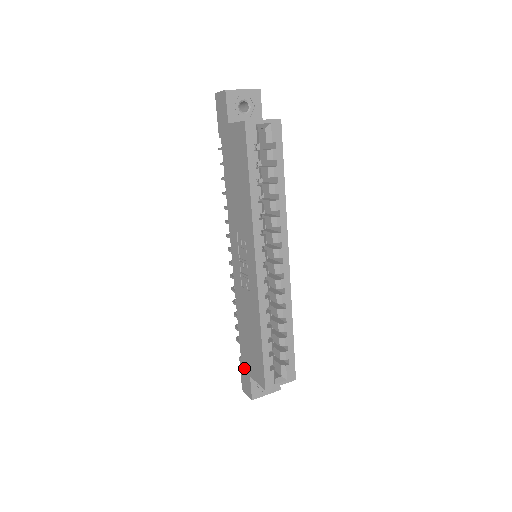
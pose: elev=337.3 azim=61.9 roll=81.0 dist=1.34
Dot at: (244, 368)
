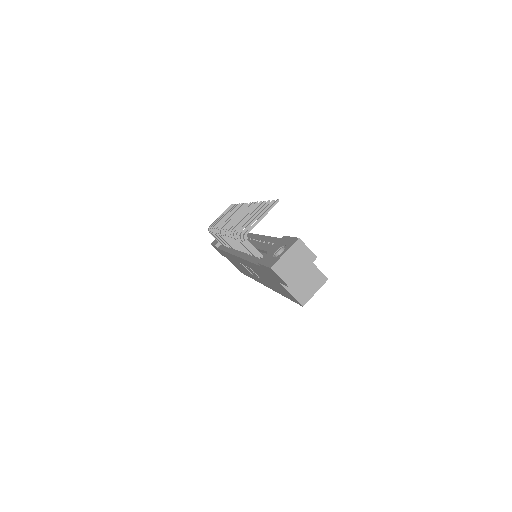
Dot at: occluded
